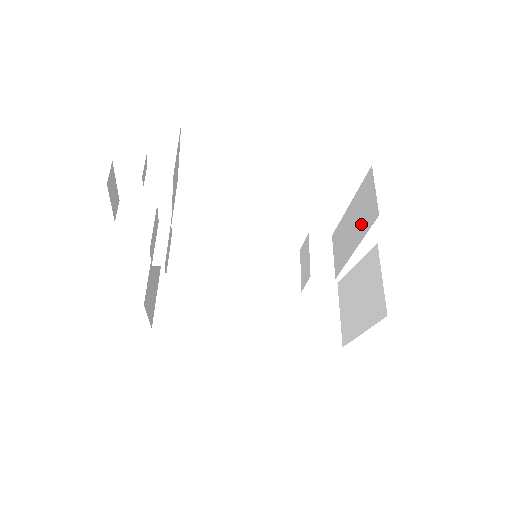
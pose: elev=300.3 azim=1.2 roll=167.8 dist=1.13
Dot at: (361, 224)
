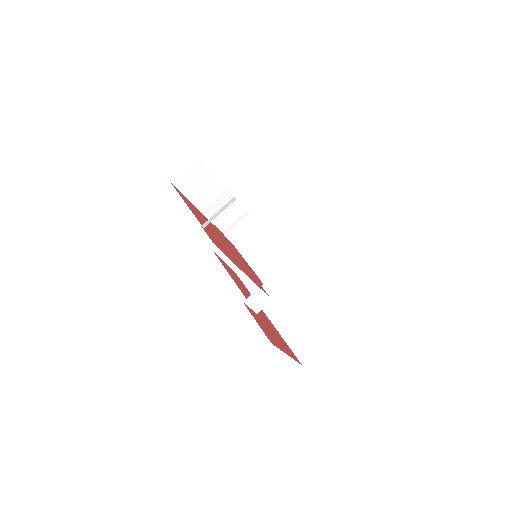
Dot at: occluded
